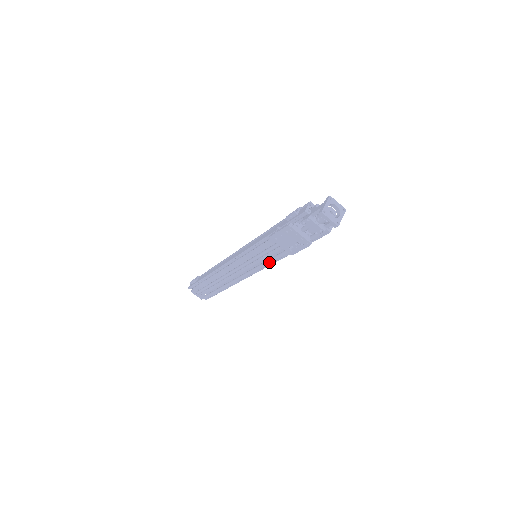
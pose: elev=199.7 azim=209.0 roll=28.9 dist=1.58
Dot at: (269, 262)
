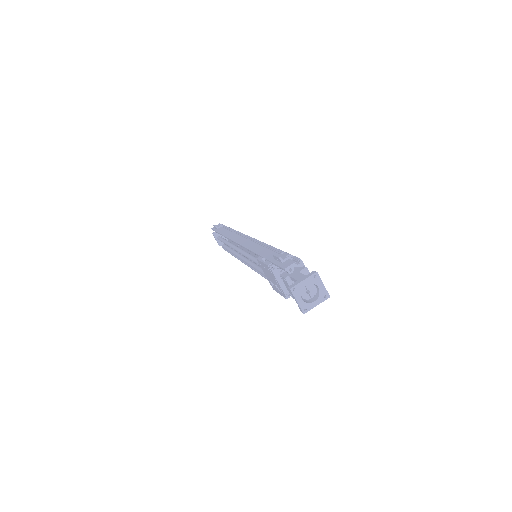
Dot at: (261, 273)
